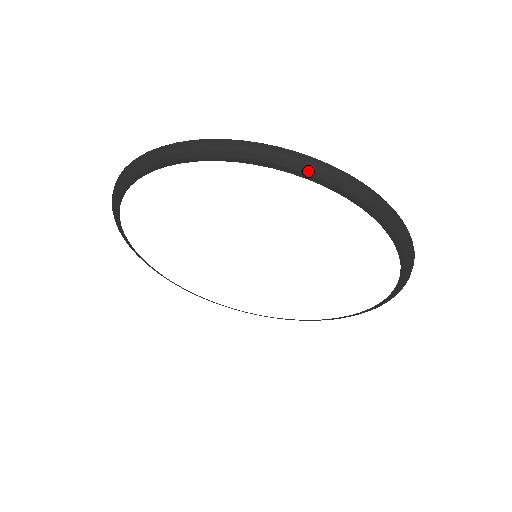
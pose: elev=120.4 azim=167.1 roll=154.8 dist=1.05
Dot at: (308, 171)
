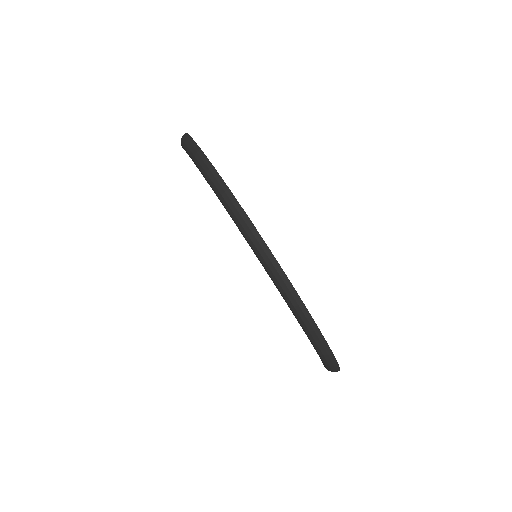
Dot at: (228, 208)
